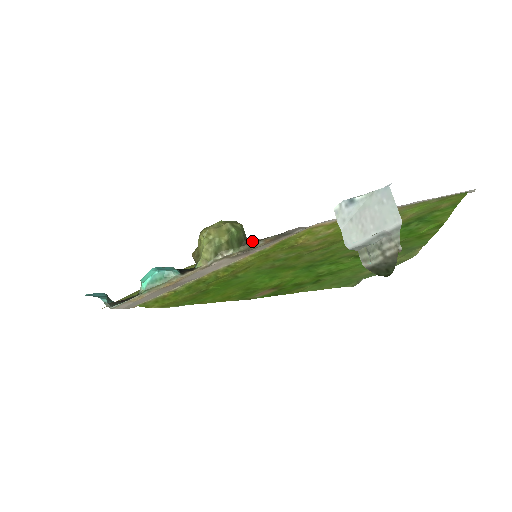
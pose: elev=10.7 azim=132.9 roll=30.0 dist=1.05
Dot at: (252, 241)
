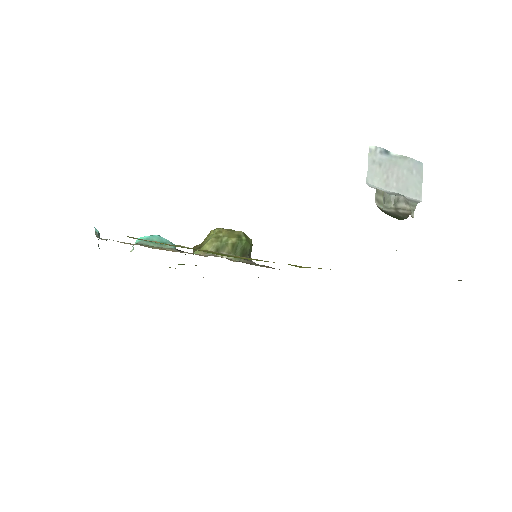
Dot at: occluded
